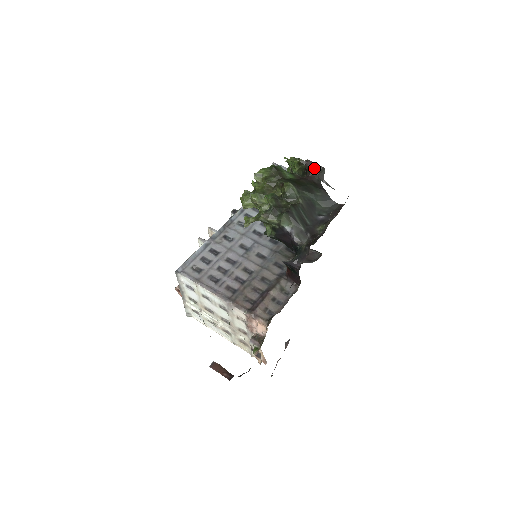
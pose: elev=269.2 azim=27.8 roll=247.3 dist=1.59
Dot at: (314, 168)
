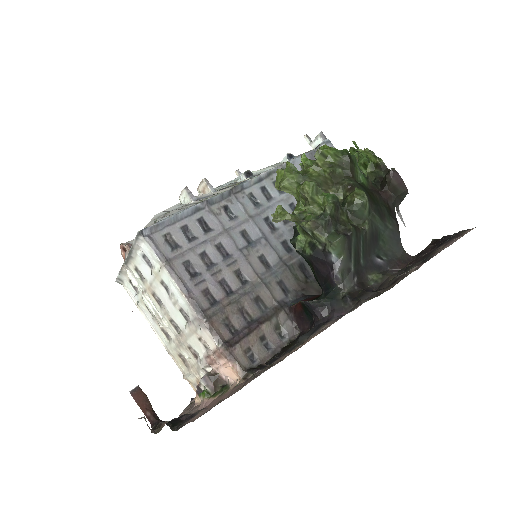
Dot at: (397, 185)
